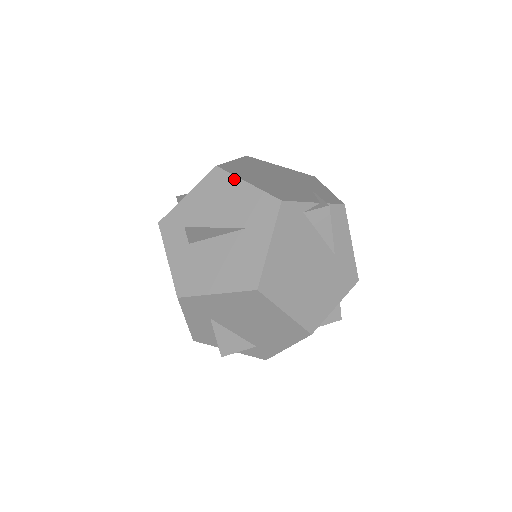
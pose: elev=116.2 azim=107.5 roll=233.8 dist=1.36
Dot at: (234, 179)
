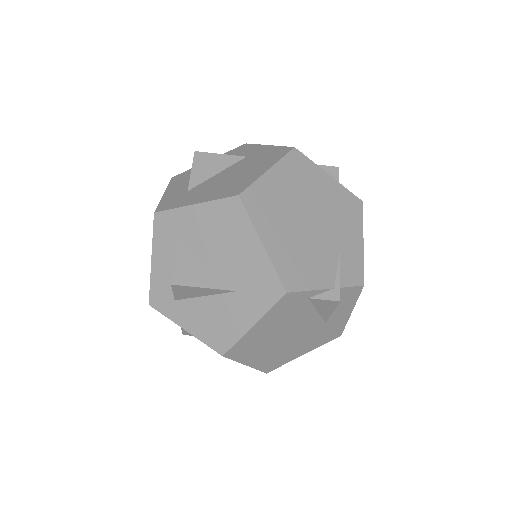
Dot at: (250, 228)
